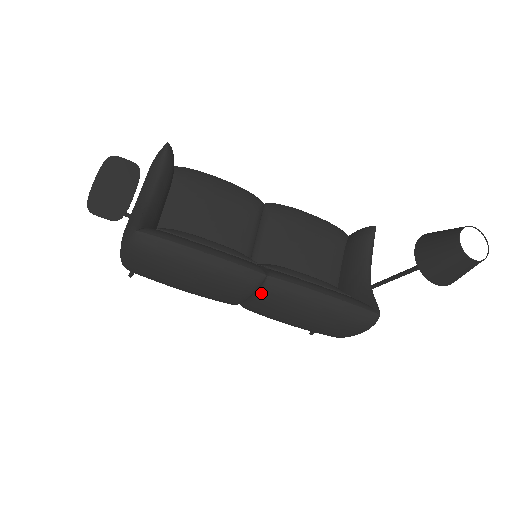
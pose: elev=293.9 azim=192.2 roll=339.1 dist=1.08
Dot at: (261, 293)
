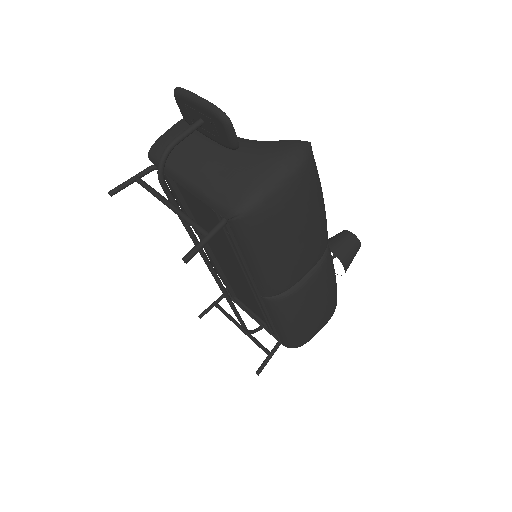
Dot at: (324, 256)
